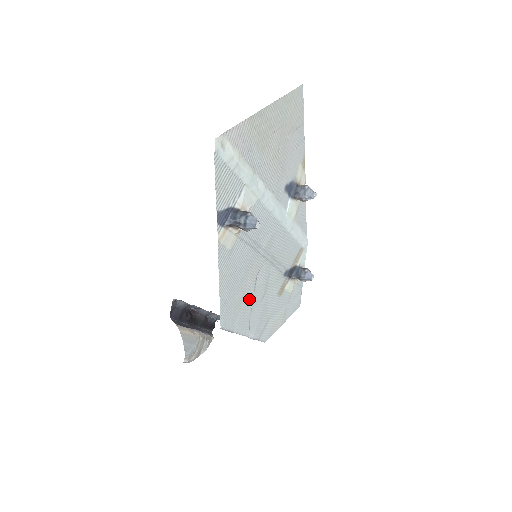
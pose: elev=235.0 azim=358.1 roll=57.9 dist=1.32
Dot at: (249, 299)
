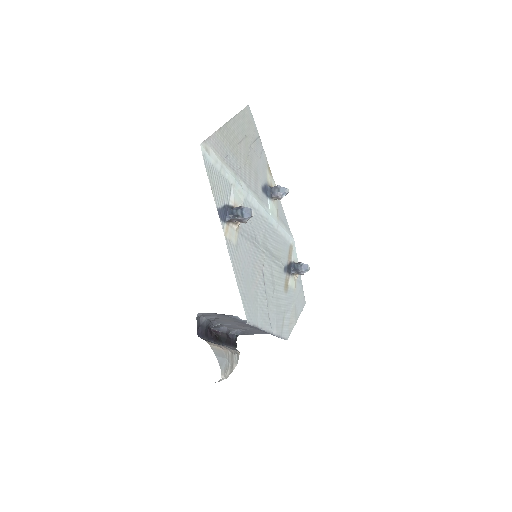
Dot at: (263, 294)
